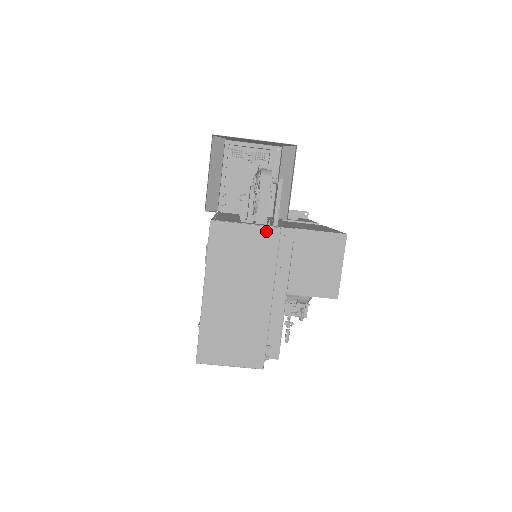
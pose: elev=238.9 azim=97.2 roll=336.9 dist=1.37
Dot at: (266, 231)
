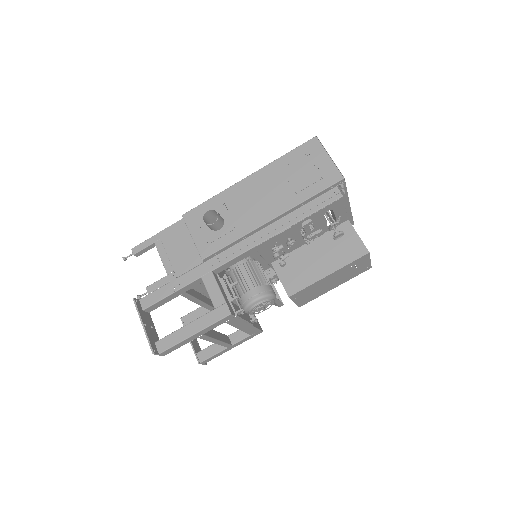
Dot at: occluded
